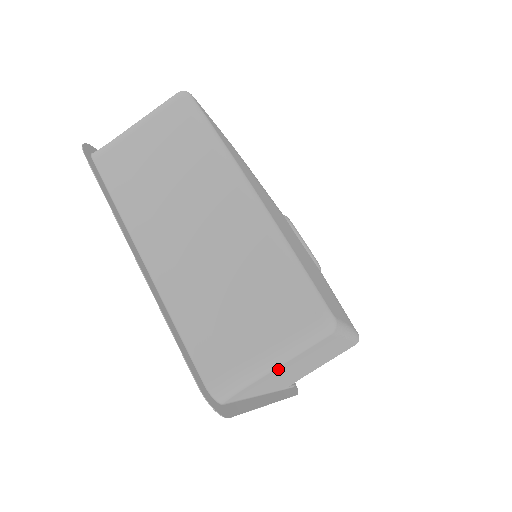
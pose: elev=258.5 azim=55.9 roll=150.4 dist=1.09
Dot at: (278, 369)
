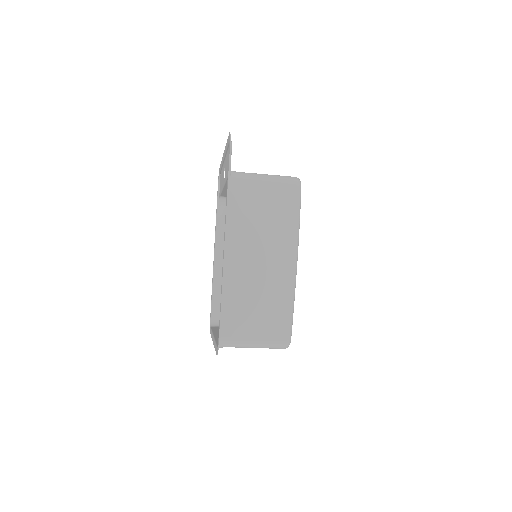
Dot at: occluded
